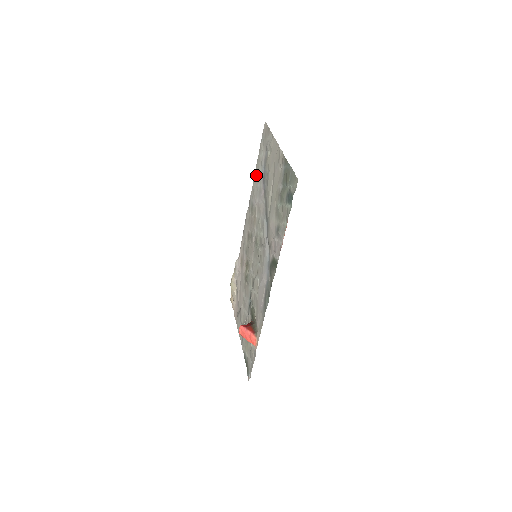
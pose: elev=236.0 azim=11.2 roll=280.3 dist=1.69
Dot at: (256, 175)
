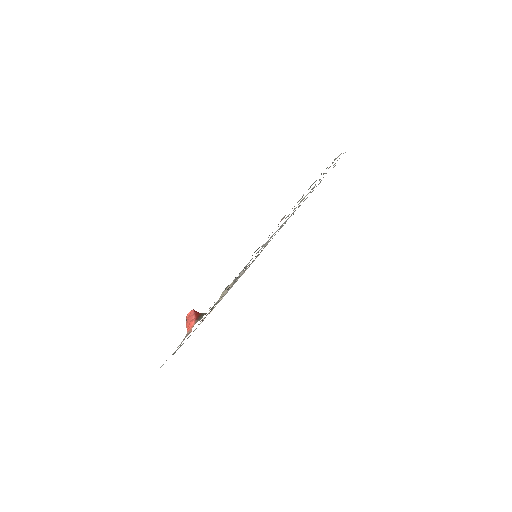
Dot at: occluded
